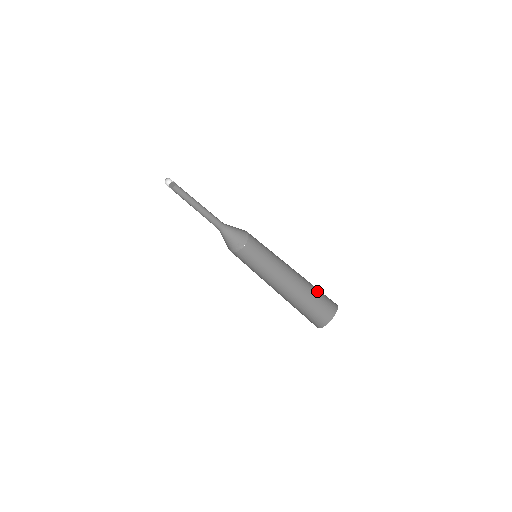
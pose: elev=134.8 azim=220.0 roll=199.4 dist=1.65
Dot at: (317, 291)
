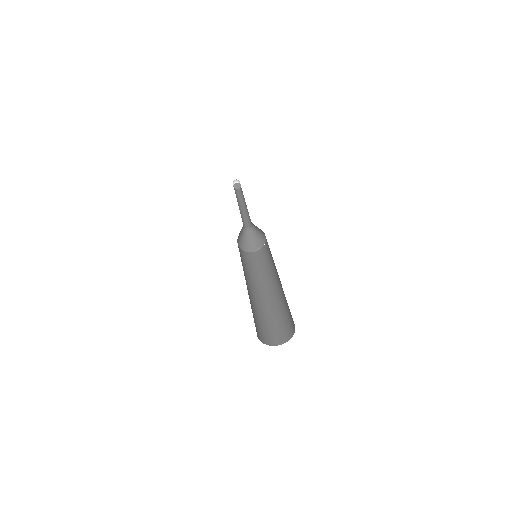
Dot at: occluded
